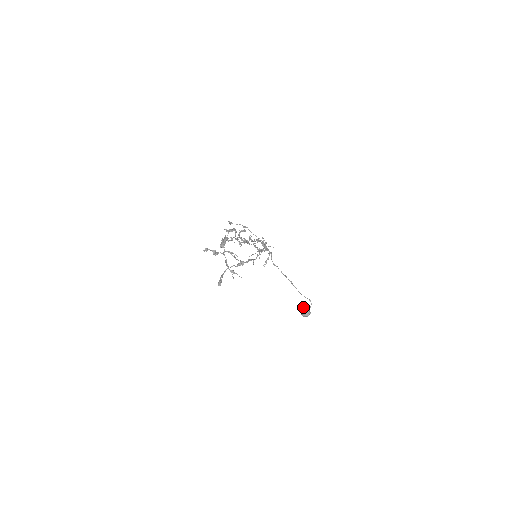
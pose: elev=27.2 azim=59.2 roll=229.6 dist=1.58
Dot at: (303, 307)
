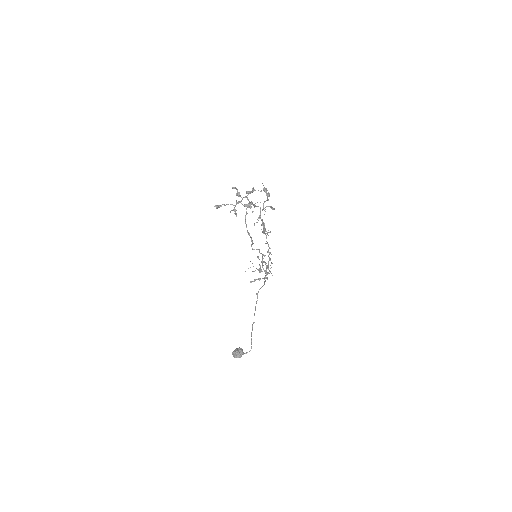
Dot at: occluded
